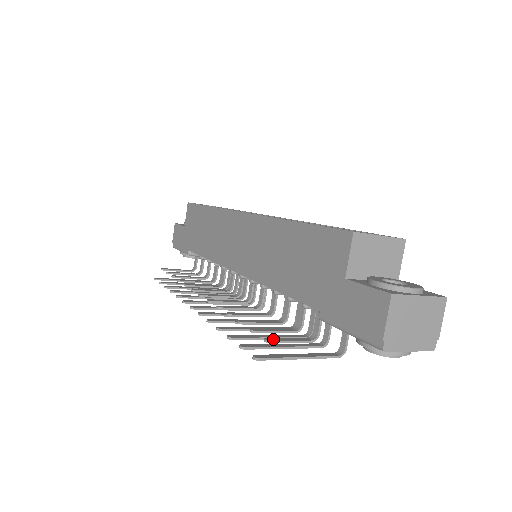
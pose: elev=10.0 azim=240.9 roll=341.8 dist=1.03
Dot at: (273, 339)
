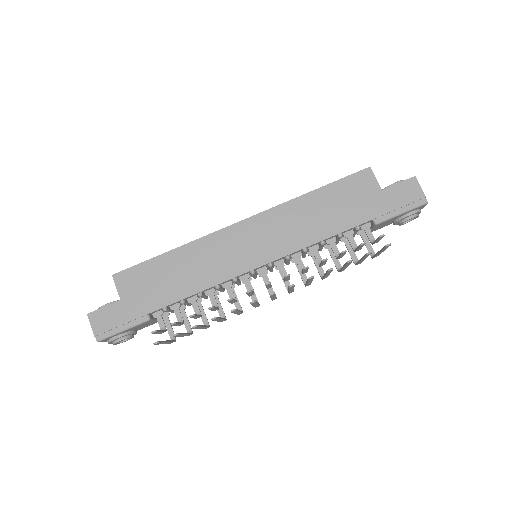
Dot at: (380, 236)
